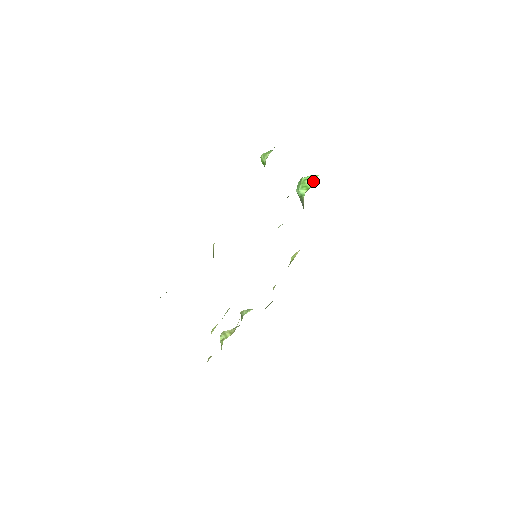
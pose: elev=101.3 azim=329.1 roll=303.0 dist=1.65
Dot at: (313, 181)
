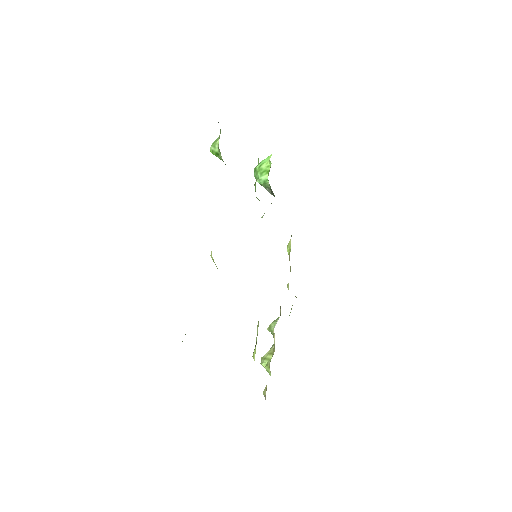
Dot at: (269, 162)
